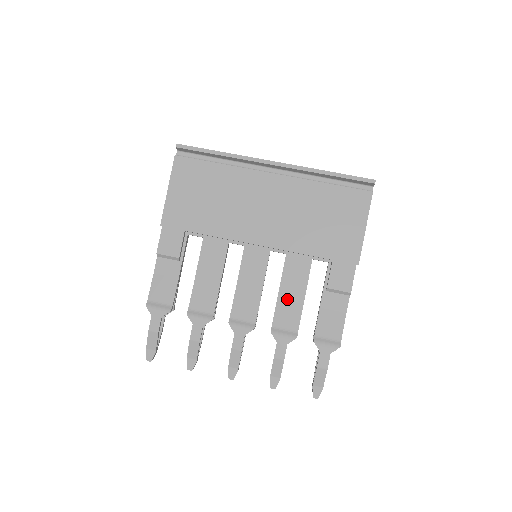
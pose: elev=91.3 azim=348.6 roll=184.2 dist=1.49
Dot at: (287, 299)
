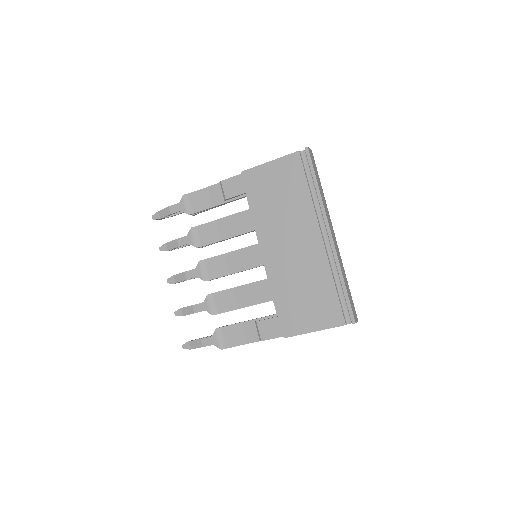
Dot at: (236, 295)
